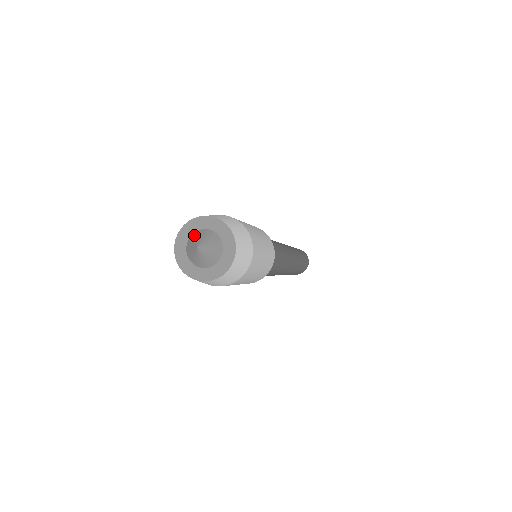
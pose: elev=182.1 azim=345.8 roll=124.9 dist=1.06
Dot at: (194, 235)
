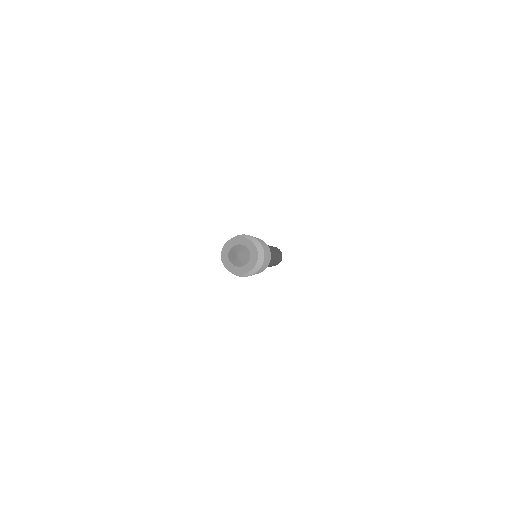
Dot at: (235, 247)
